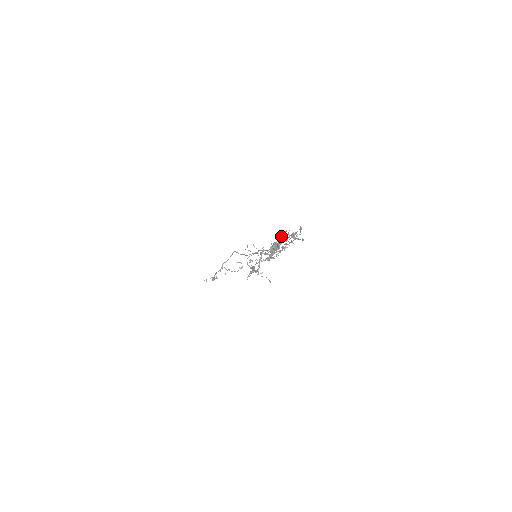
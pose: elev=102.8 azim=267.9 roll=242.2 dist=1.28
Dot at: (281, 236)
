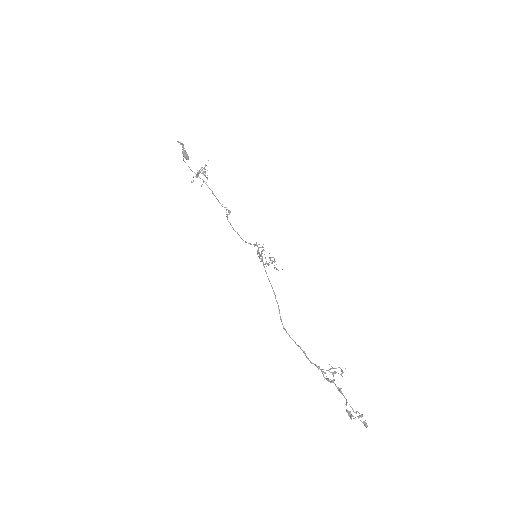
Dot at: occluded
